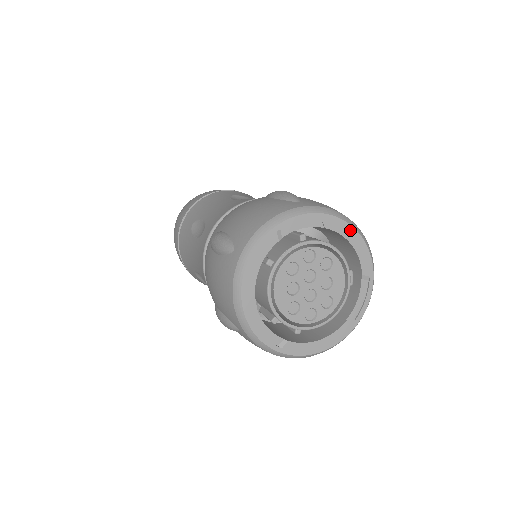
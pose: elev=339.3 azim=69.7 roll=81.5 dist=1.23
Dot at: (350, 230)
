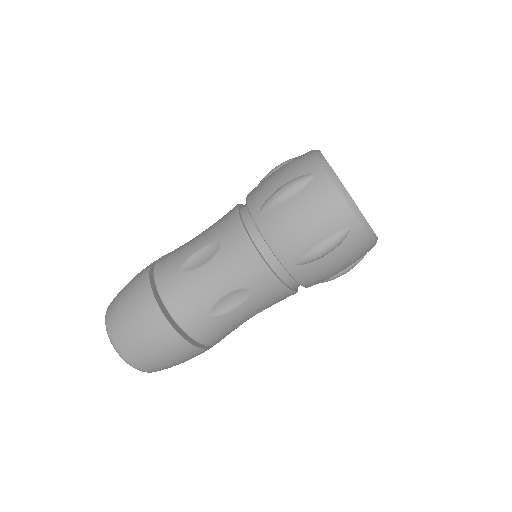
Dot at: occluded
